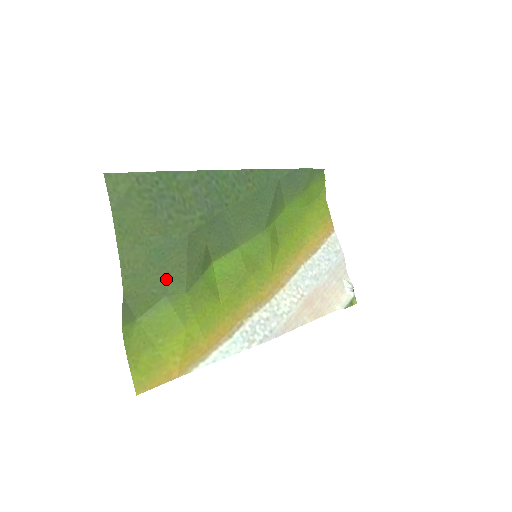
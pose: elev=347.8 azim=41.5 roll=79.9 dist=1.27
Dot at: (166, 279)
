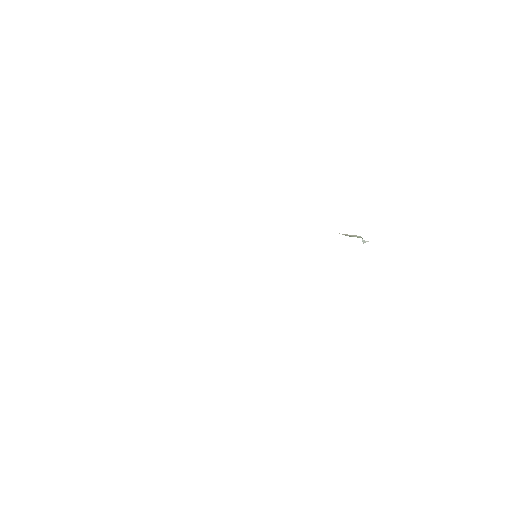
Dot at: occluded
